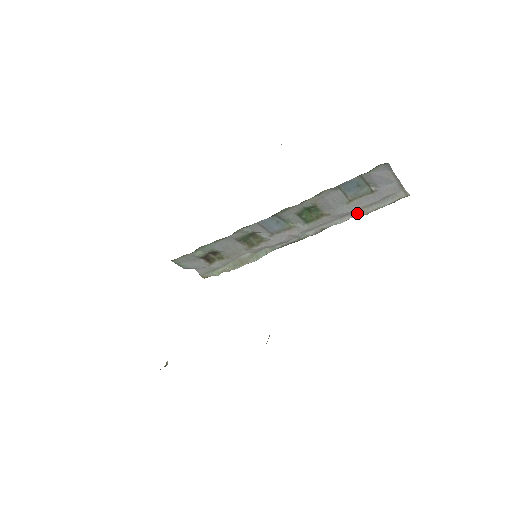
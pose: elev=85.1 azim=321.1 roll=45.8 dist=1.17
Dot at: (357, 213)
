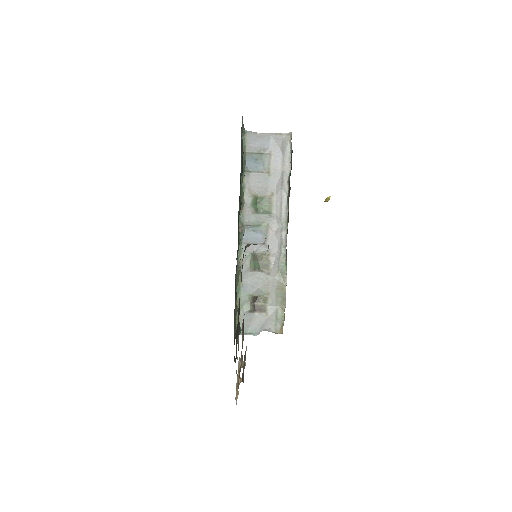
Dot at: (285, 175)
